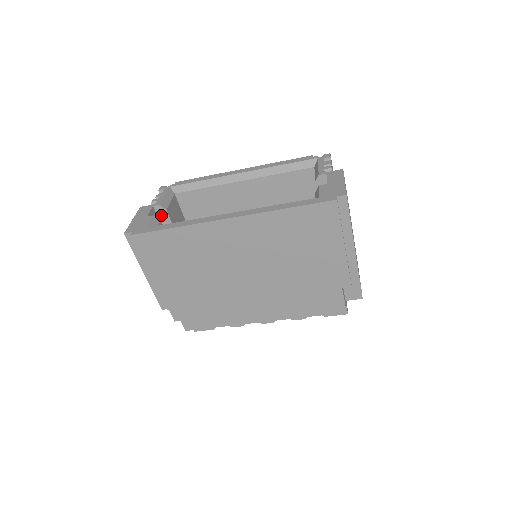
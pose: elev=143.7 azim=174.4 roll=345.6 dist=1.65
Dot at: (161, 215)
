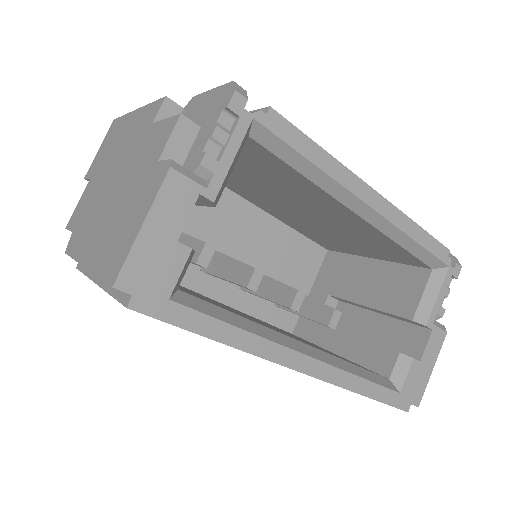
Dot at: occluded
